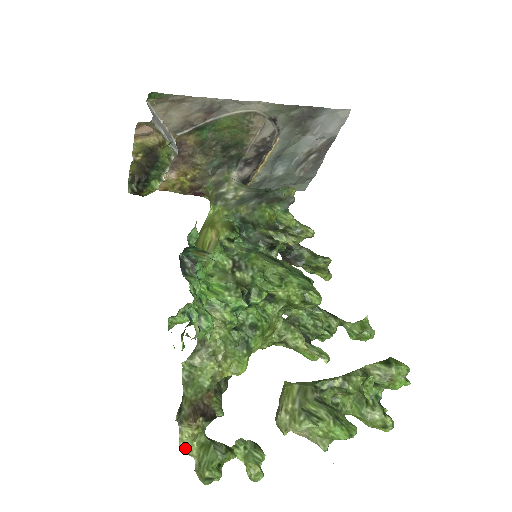
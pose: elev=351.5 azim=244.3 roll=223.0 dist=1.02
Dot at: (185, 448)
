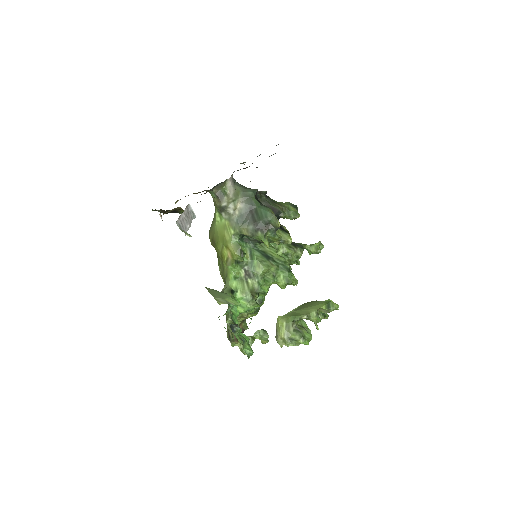
Dot at: (234, 345)
